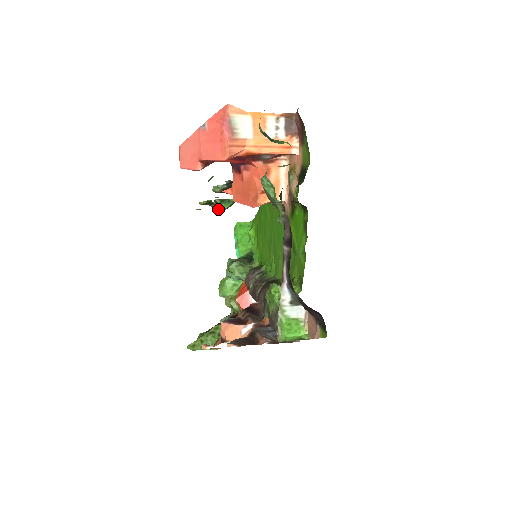
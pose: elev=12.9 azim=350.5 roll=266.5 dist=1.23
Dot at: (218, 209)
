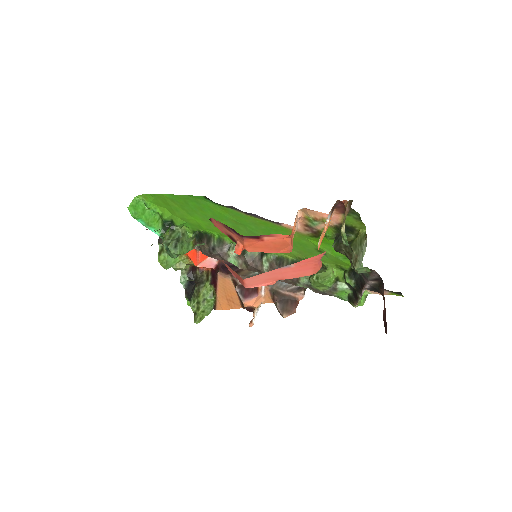
Dot at: occluded
